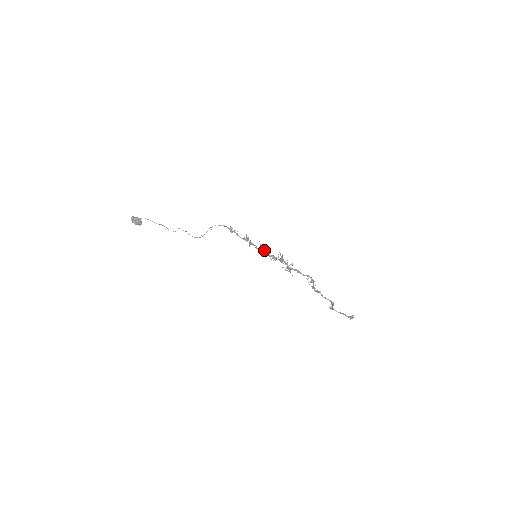
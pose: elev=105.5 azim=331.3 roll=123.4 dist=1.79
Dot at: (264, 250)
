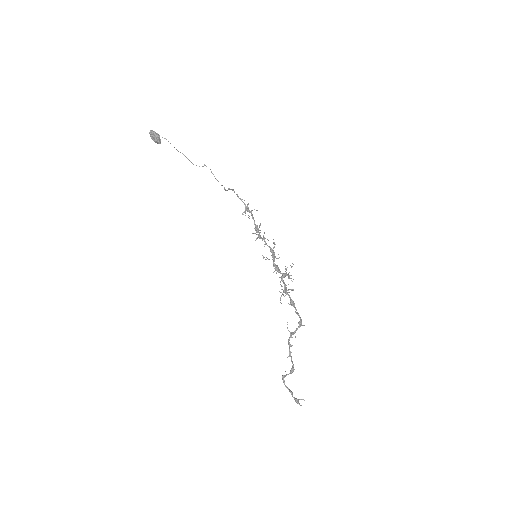
Dot at: (273, 252)
